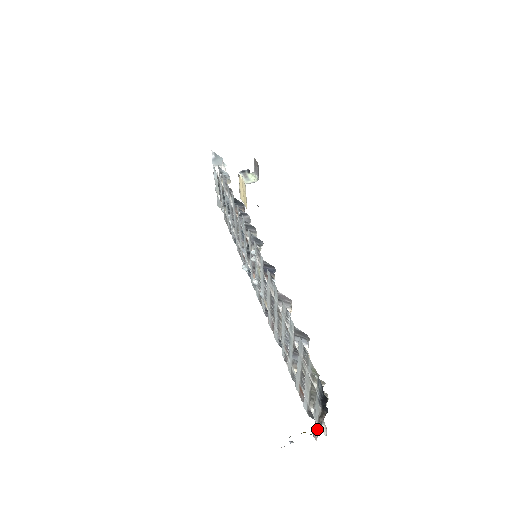
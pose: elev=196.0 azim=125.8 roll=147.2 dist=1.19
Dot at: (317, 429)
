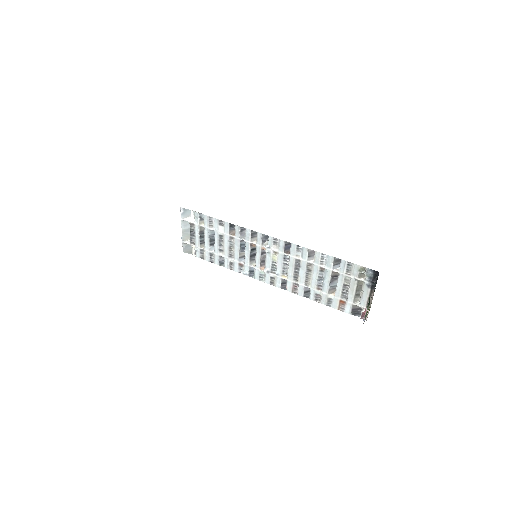
Dot at: occluded
